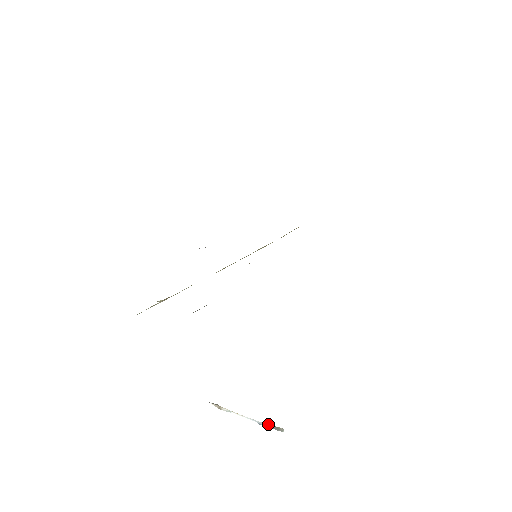
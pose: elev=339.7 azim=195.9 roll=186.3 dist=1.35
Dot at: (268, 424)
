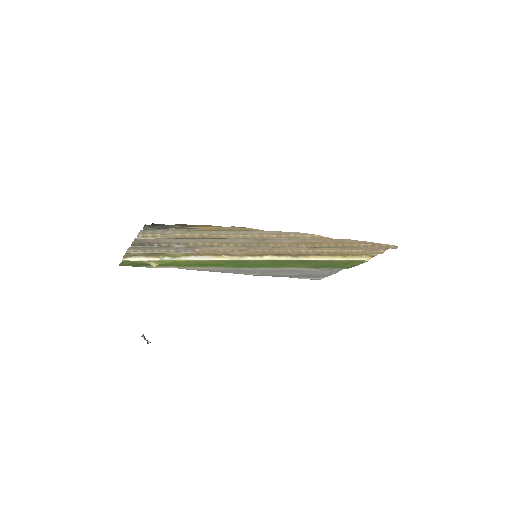
Dot at: (144, 336)
